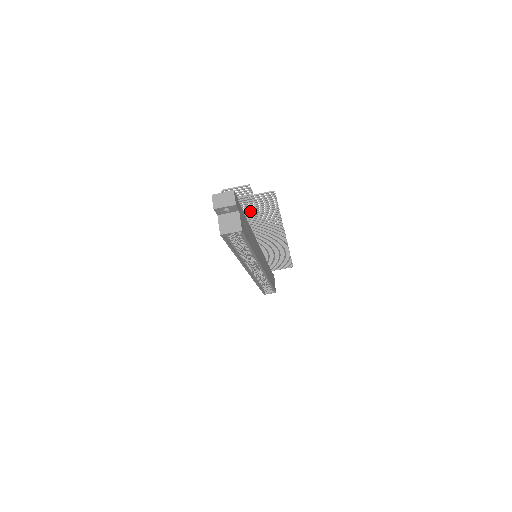
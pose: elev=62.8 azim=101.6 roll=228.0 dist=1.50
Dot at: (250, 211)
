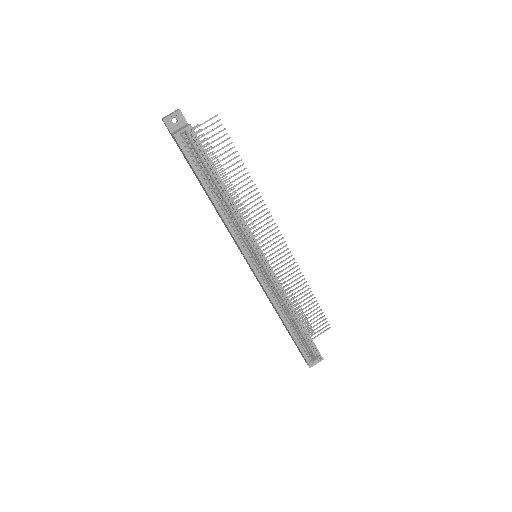
Dot at: (212, 159)
